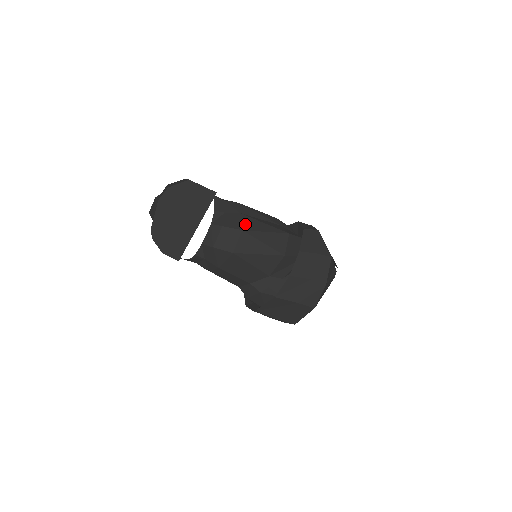
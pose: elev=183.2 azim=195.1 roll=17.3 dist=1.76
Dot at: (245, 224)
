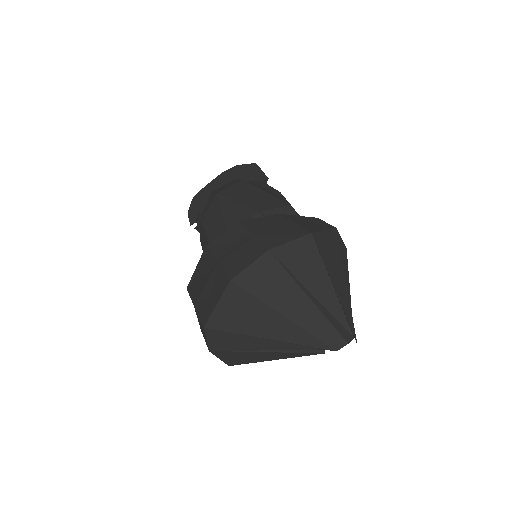
Dot at: (256, 185)
